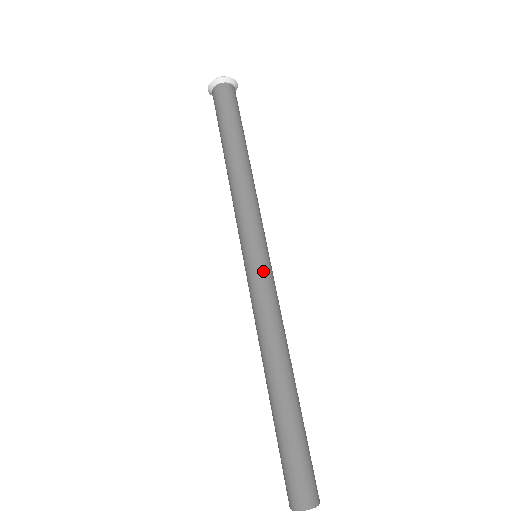
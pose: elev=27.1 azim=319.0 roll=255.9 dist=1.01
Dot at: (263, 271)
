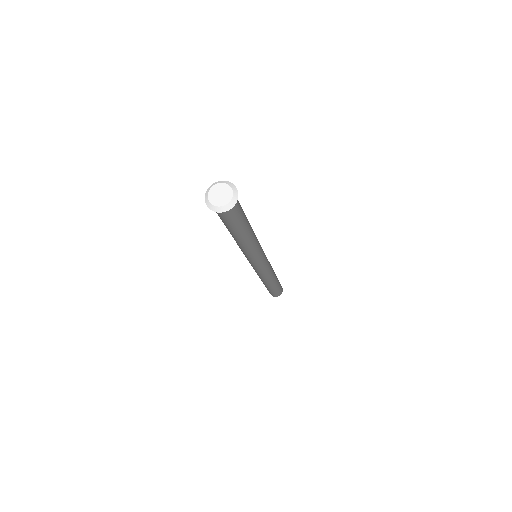
Dot at: (266, 264)
